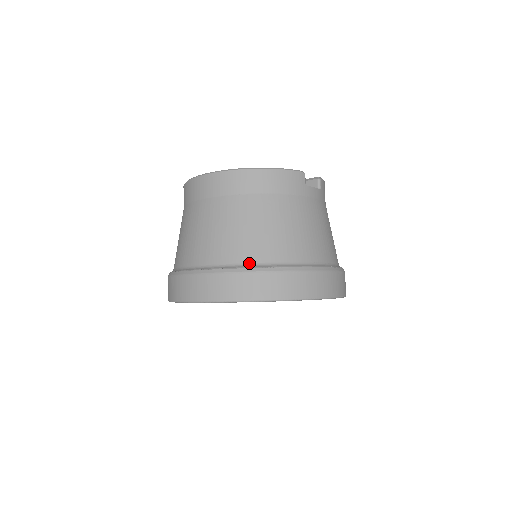
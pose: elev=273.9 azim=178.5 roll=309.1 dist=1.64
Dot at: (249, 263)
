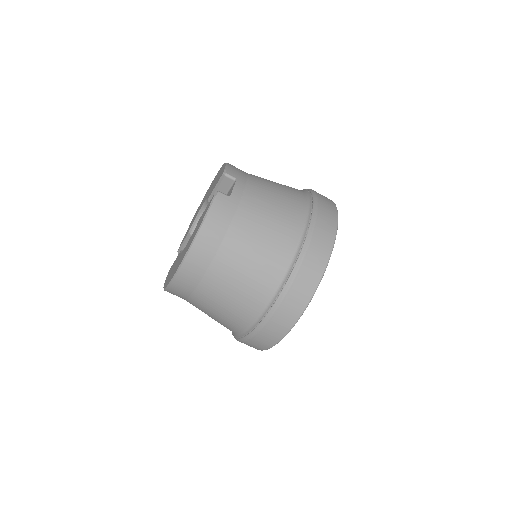
Dot at: (275, 290)
